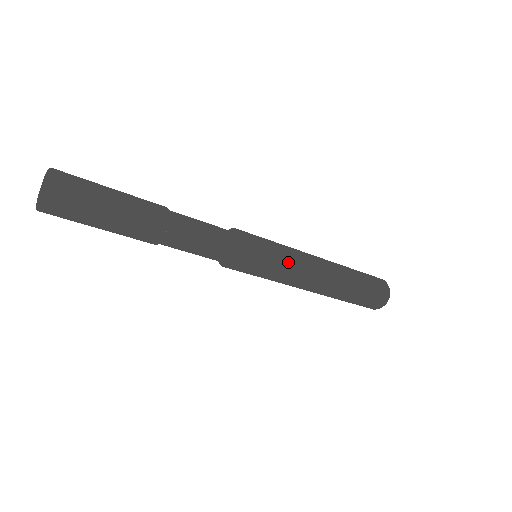
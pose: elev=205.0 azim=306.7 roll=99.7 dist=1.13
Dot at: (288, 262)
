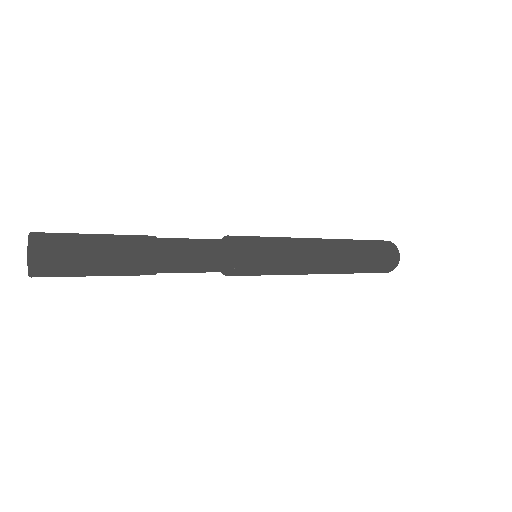
Dot at: (289, 257)
